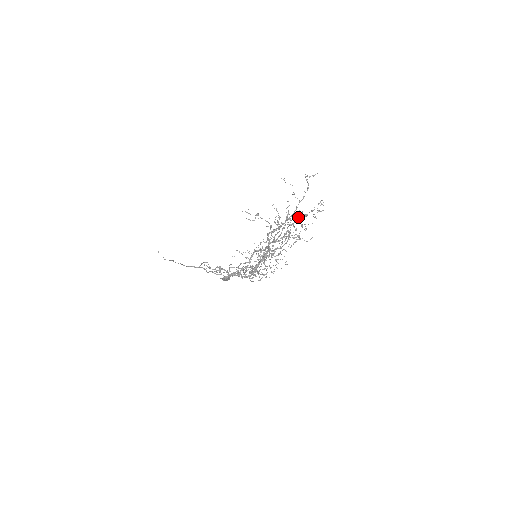
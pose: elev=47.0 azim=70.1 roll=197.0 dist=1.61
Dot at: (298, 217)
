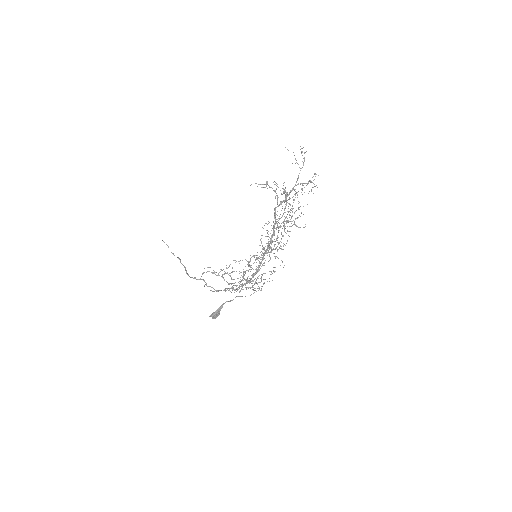
Dot at: occluded
